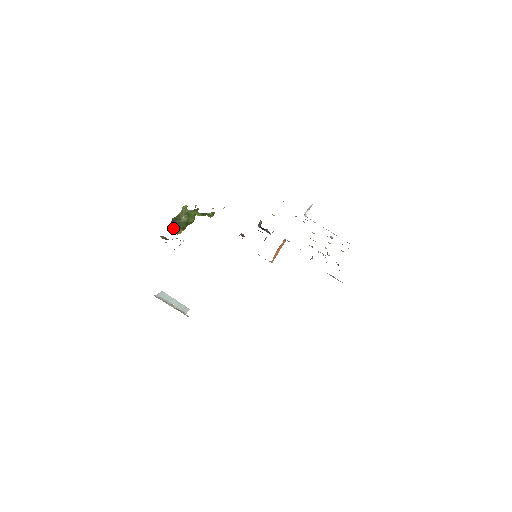
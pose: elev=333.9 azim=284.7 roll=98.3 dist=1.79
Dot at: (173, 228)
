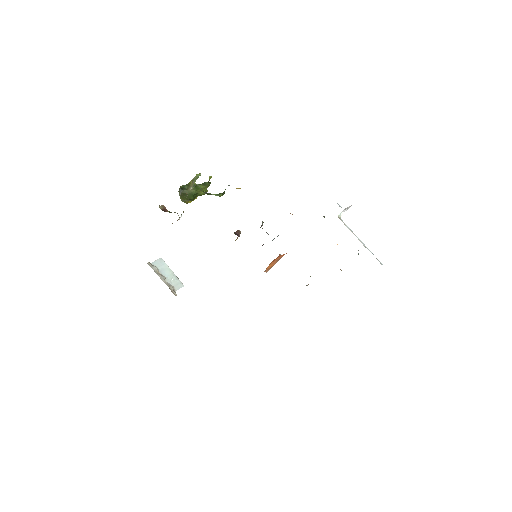
Dot at: (180, 197)
